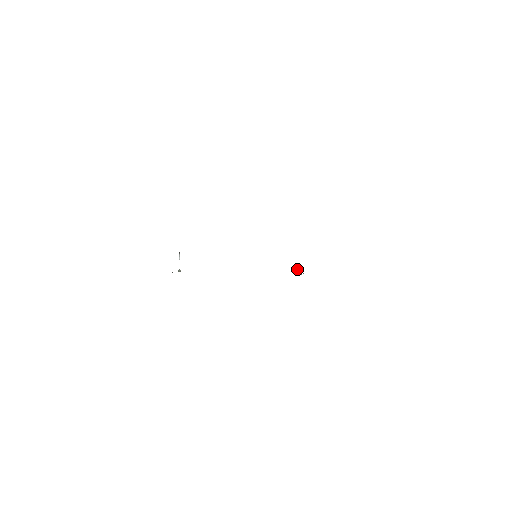
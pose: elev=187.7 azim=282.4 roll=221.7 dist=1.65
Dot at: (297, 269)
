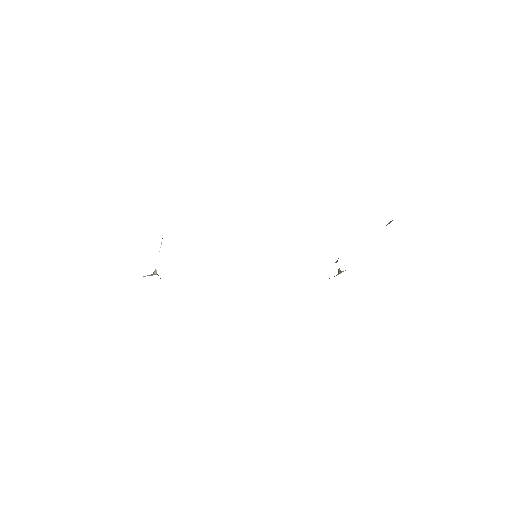
Dot at: (336, 261)
